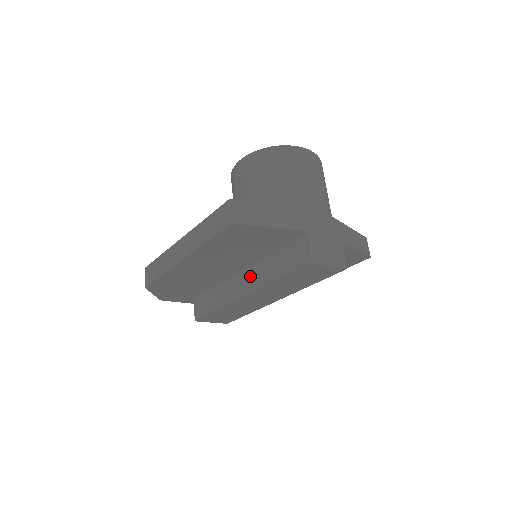
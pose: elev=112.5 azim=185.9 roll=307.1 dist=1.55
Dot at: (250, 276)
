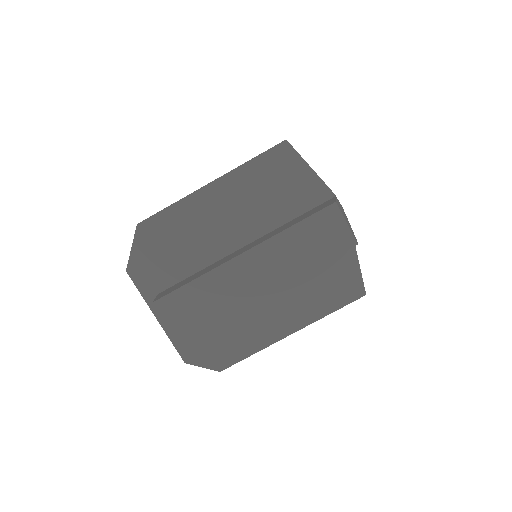
Dot at: (256, 242)
